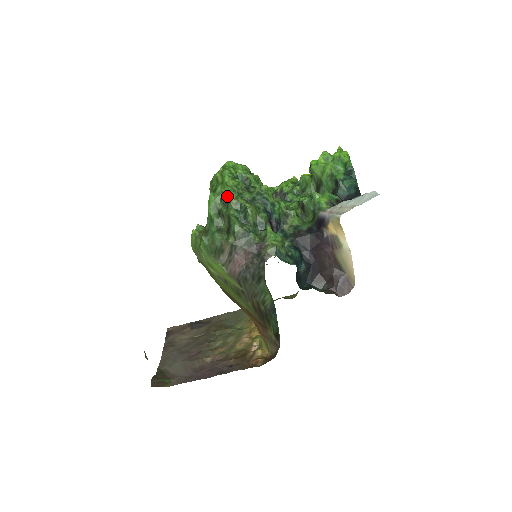
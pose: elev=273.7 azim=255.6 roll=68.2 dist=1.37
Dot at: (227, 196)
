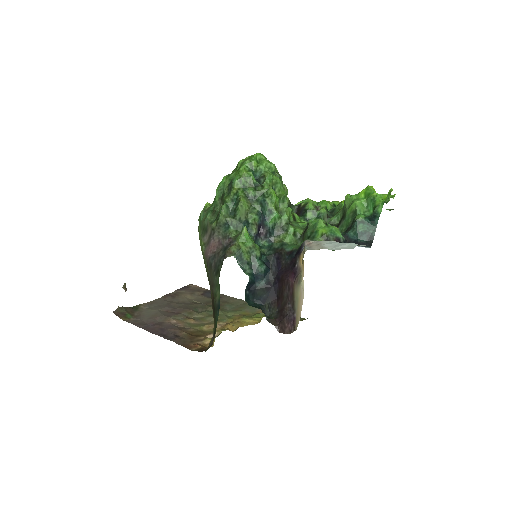
Dot at: (232, 183)
